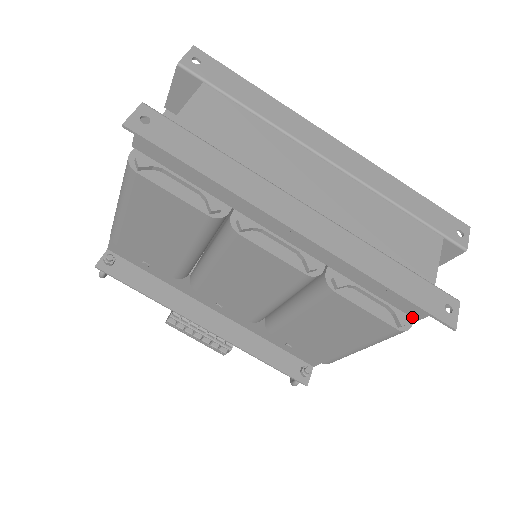
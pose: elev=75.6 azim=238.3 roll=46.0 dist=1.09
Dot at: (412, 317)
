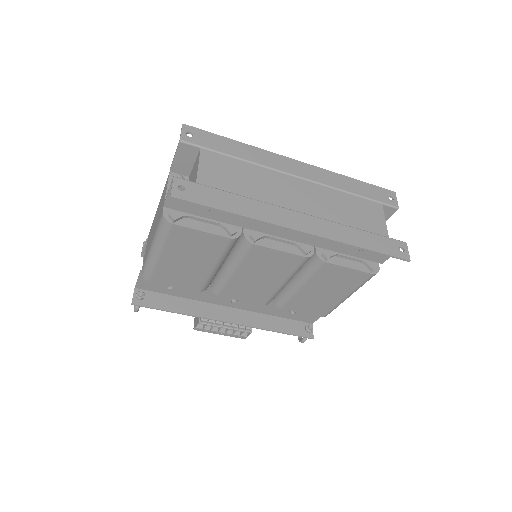
Dot at: (378, 263)
